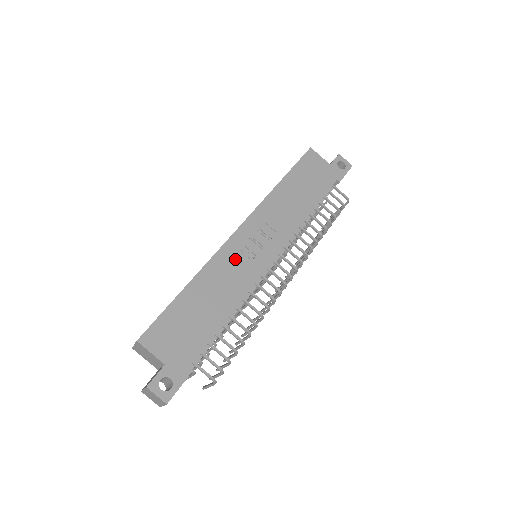
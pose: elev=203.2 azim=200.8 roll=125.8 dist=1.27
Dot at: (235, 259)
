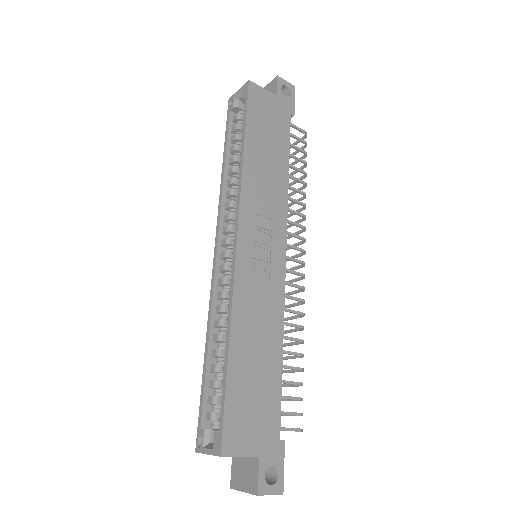
Dot at: (254, 282)
